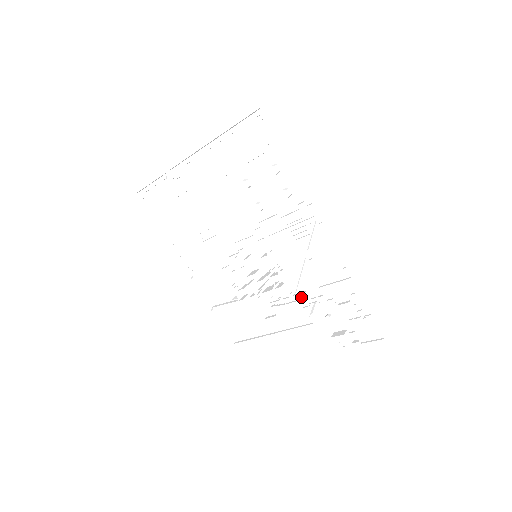
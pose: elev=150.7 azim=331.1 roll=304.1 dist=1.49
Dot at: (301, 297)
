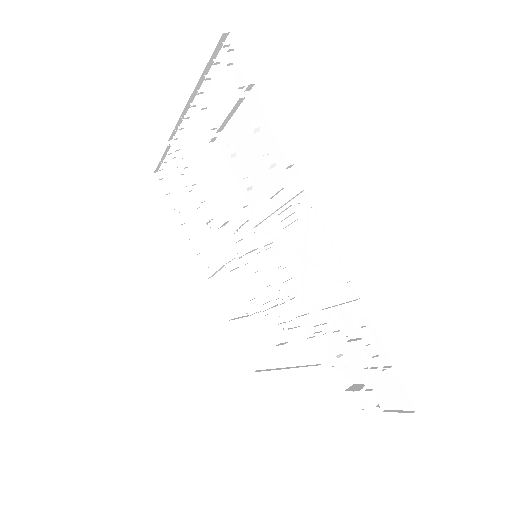
Dot at: (305, 321)
